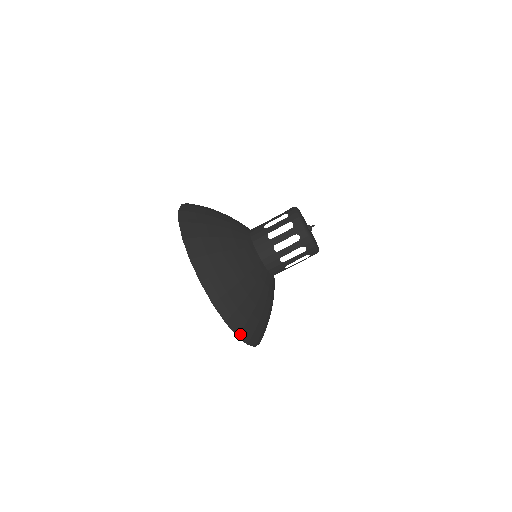
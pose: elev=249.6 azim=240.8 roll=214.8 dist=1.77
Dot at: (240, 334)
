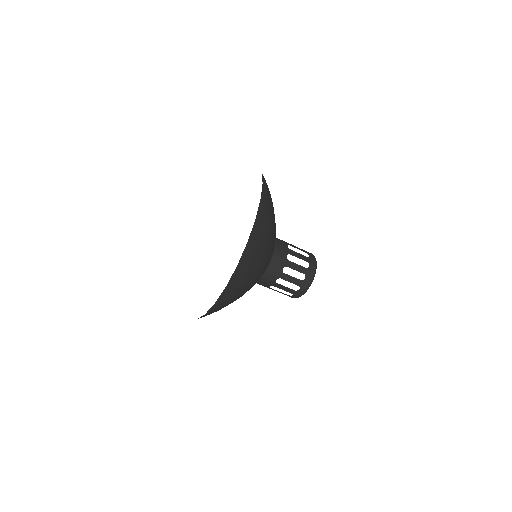
Dot at: occluded
